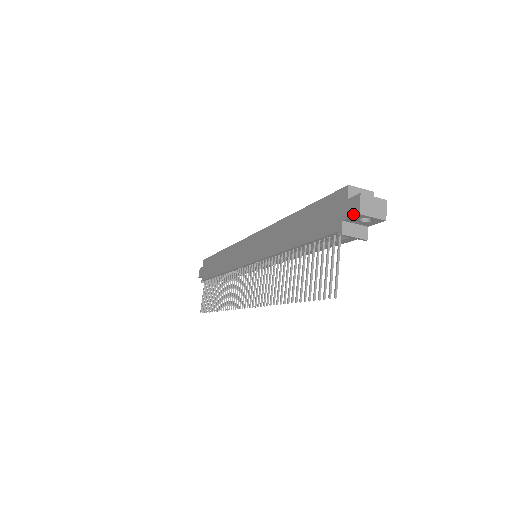
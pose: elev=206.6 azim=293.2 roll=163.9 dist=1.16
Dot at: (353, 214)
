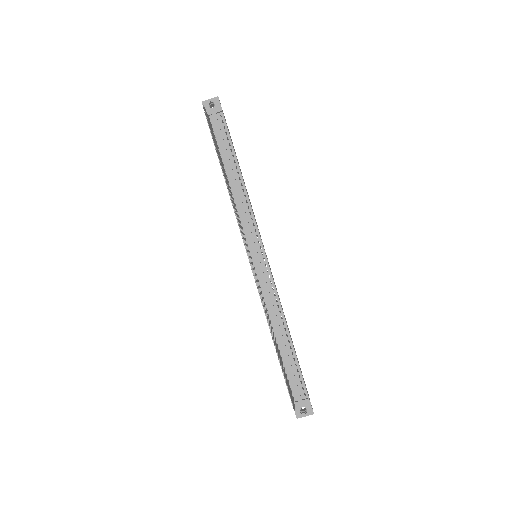
Dot at: occluded
